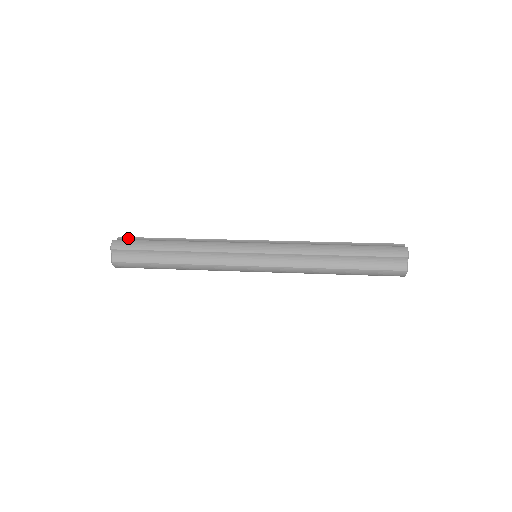
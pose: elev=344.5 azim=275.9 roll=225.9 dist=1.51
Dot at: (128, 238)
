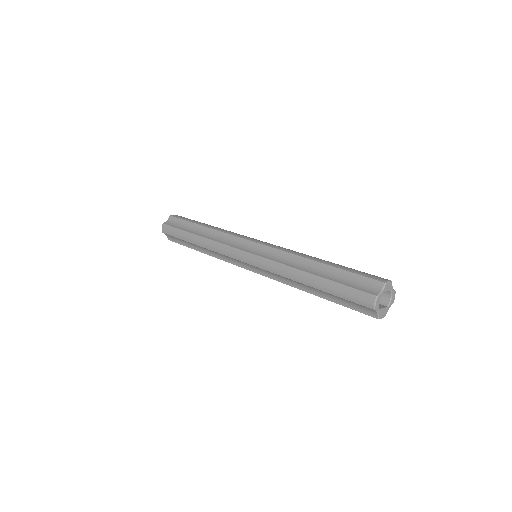
Dot at: occluded
